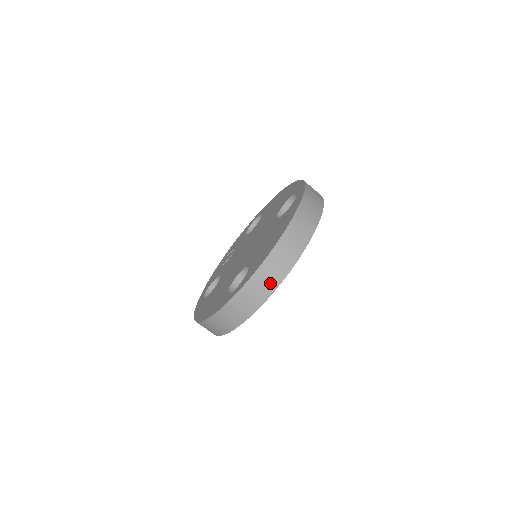
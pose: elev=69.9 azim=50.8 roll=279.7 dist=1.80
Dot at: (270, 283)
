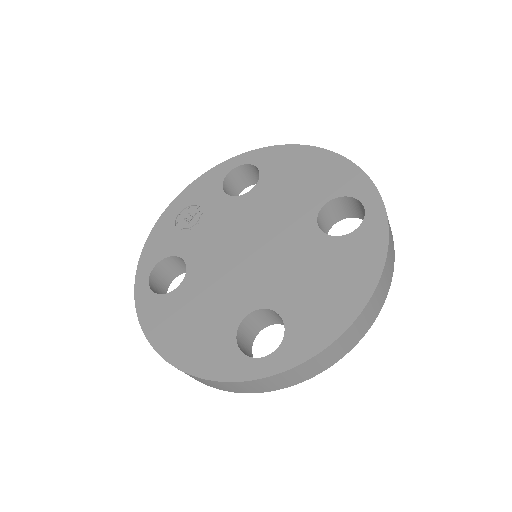
Dot at: (322, 366)
